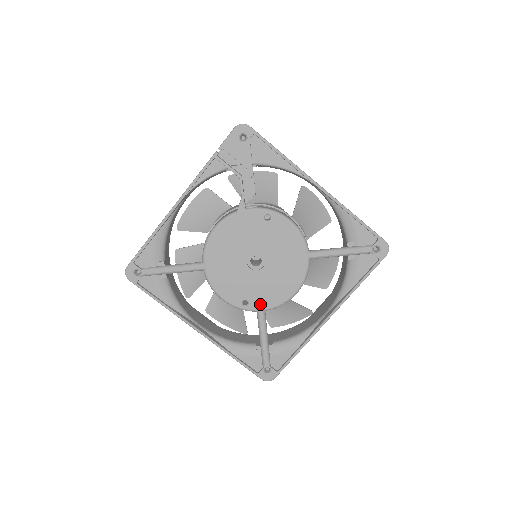
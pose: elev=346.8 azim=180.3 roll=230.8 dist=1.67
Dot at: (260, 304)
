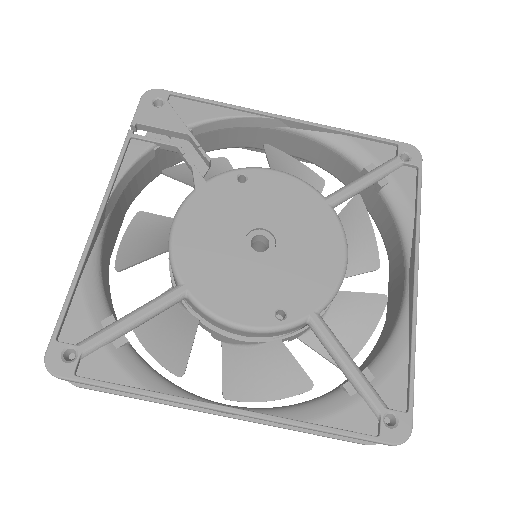
Dot at: (305, 304)
